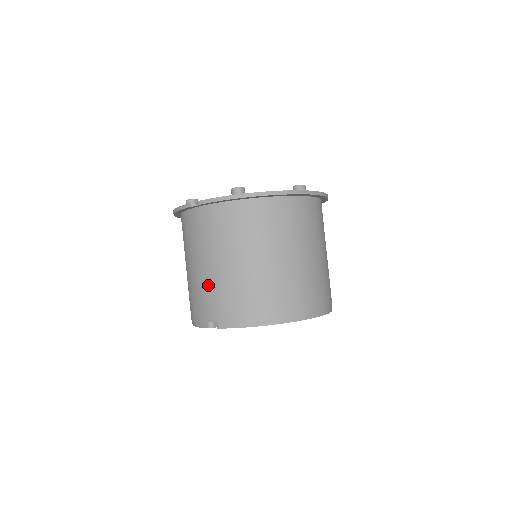
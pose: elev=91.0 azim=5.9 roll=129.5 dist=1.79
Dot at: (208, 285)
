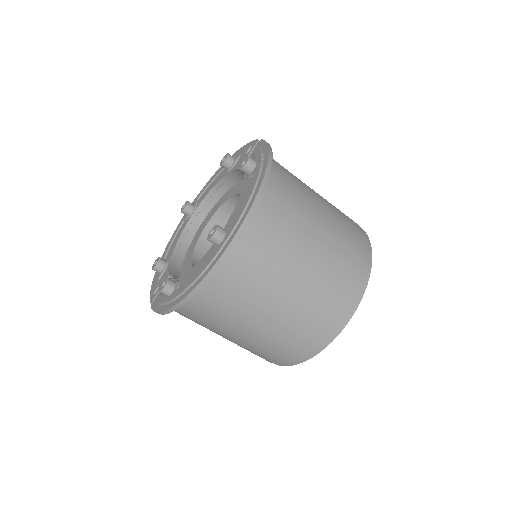
Dot at: occluded
